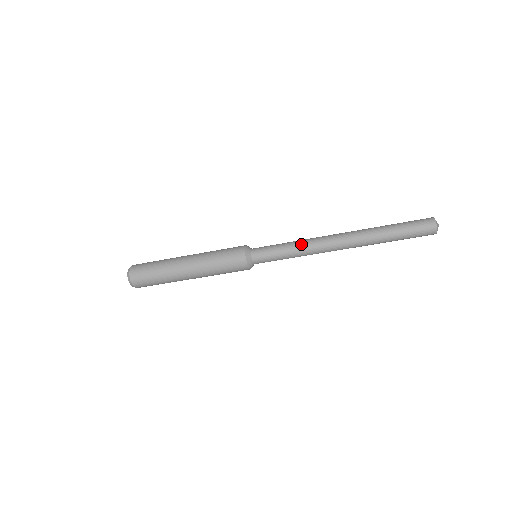
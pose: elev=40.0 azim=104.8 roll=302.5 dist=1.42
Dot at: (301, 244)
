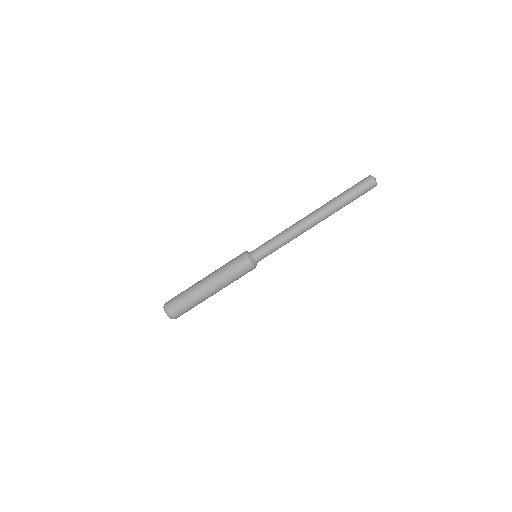
Dot at: (286, 234)
